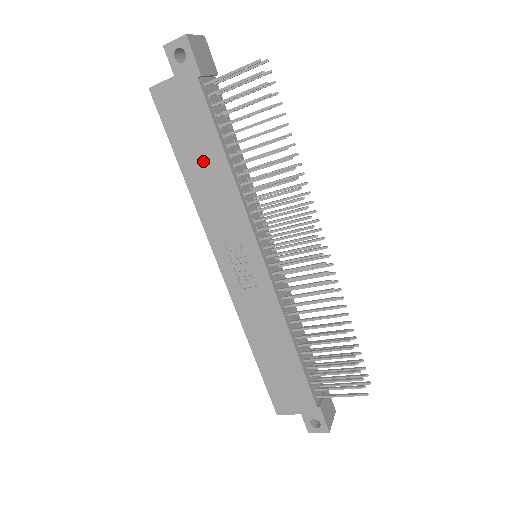
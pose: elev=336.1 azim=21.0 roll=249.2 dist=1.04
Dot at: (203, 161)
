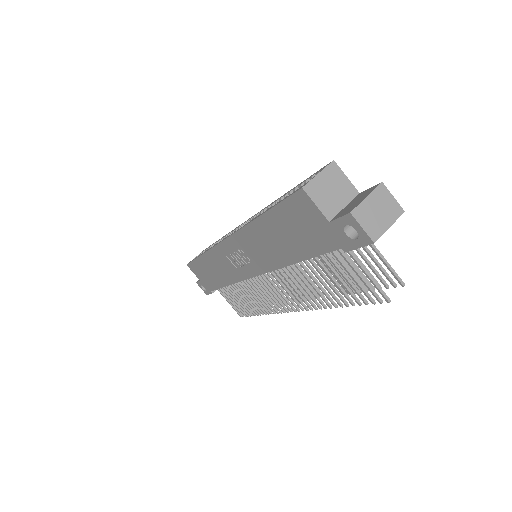
Dot at: (280, 240)
